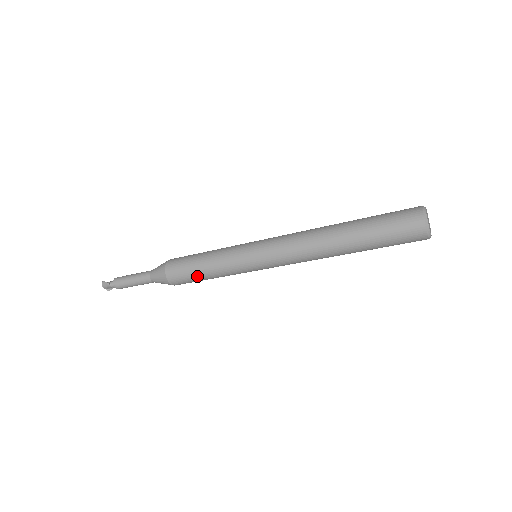
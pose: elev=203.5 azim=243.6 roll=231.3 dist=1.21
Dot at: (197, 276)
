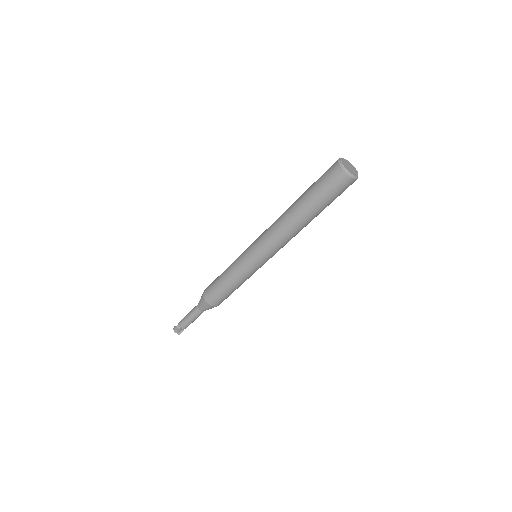
Dot at: (221, 288)
